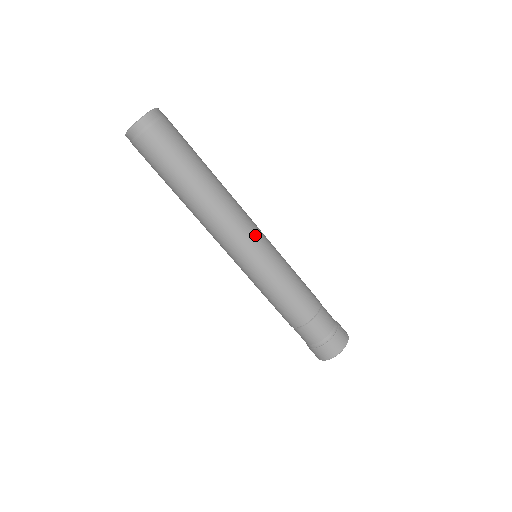
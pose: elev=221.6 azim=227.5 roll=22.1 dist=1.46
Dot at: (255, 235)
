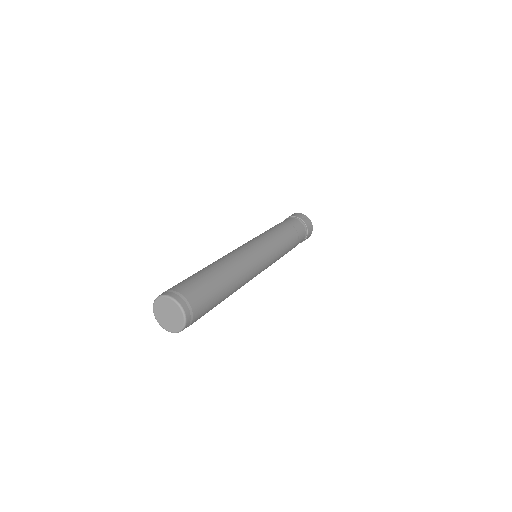
Dot at: (262, 268)
